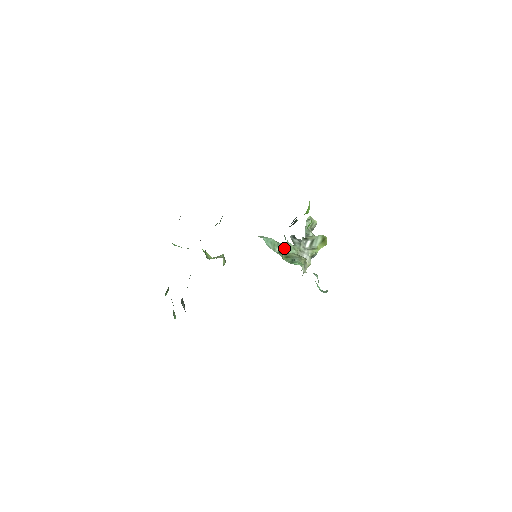
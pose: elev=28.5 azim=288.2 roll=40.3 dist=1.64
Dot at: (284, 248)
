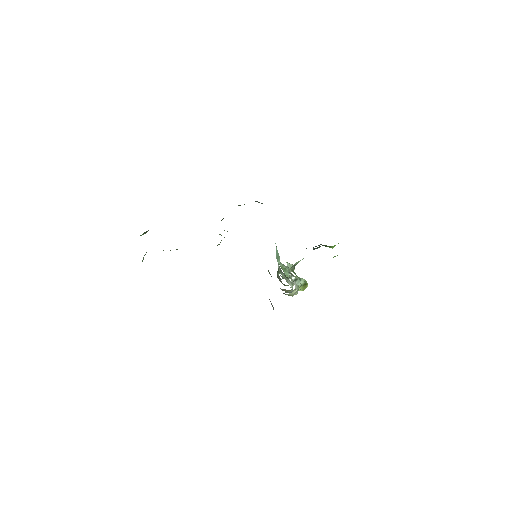
Dot at: occluded
